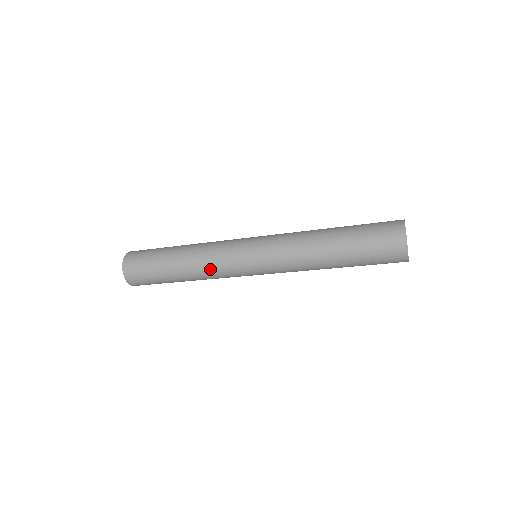
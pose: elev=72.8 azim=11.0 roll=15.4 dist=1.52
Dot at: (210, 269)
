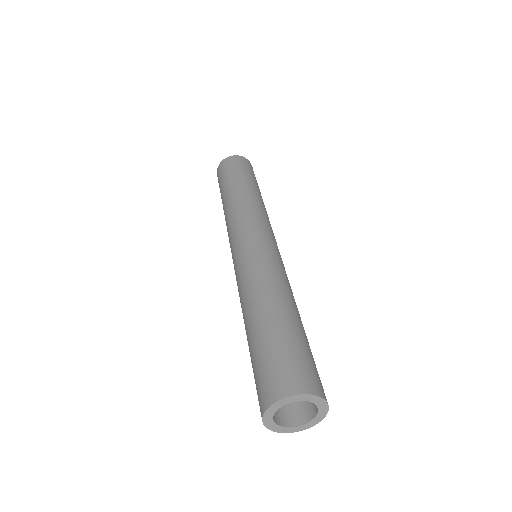
Dot at: occluded
